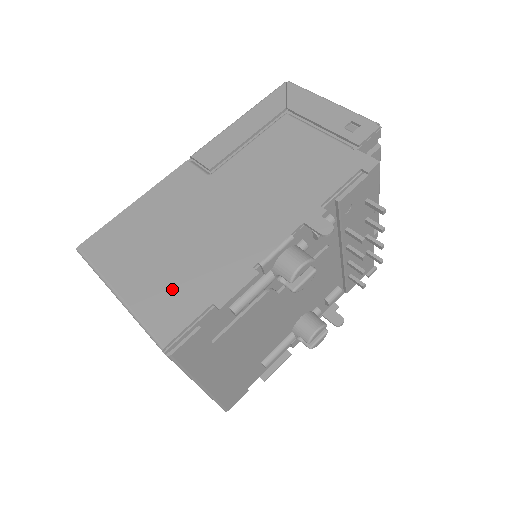
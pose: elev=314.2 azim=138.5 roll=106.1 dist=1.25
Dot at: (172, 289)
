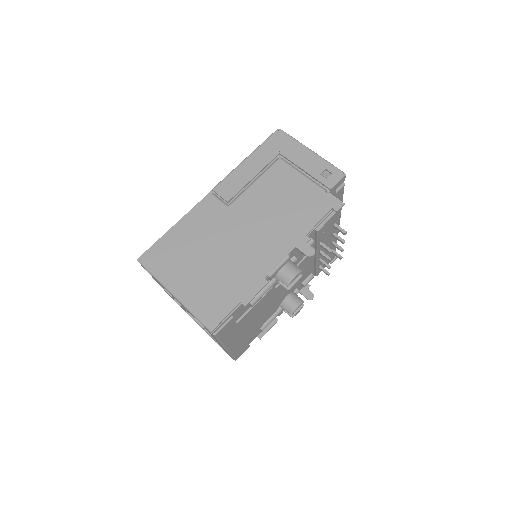
Dot at: (212, 292)
